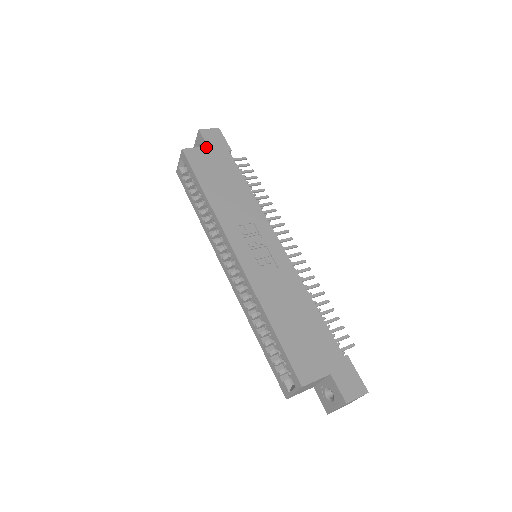
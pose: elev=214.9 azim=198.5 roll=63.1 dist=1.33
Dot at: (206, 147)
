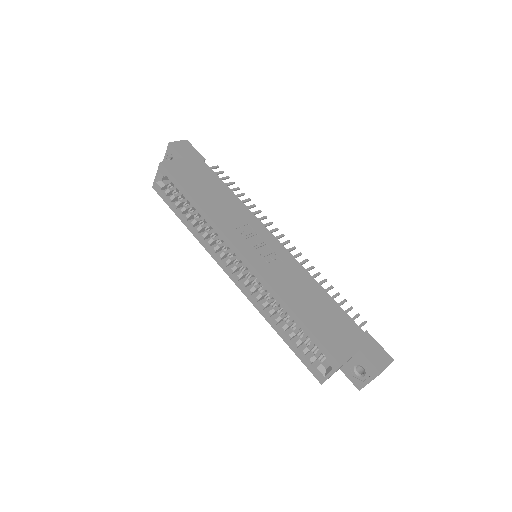
Dot at: (182, 158)
